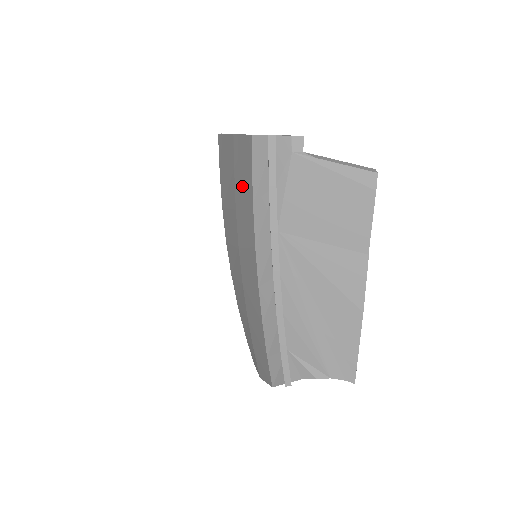
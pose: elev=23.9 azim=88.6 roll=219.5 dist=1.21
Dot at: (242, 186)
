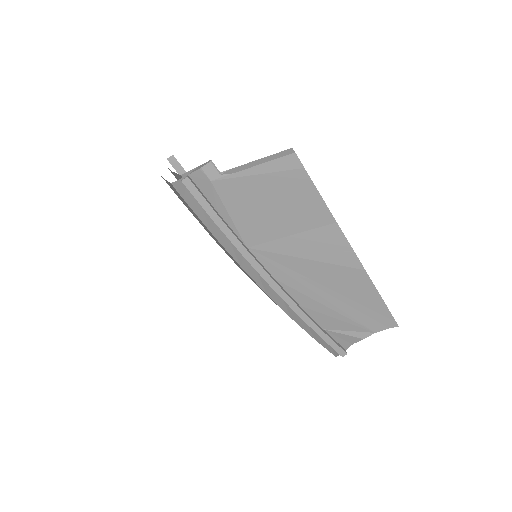
Dot at: occluded
